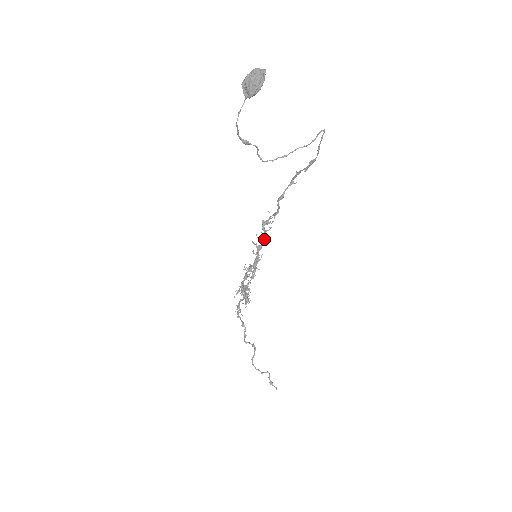
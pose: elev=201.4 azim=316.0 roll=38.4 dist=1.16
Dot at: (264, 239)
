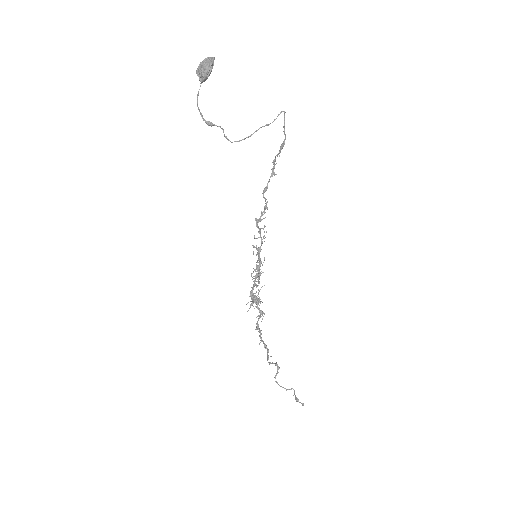
Dot at: (261, 239)
